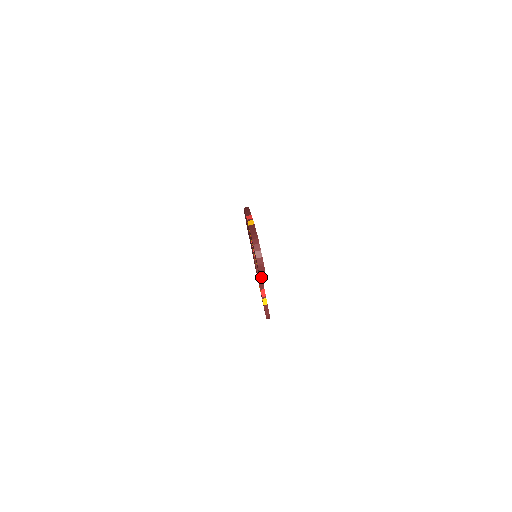
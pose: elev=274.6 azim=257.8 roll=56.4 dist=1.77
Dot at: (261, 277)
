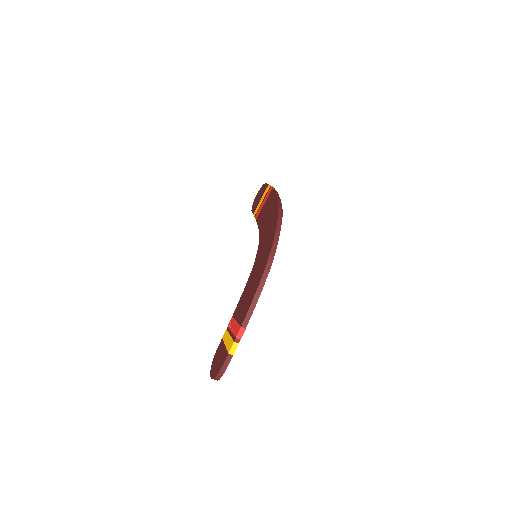
Dot at: occluded
